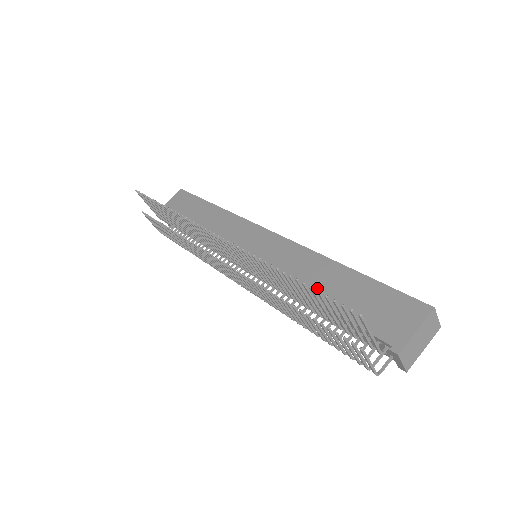
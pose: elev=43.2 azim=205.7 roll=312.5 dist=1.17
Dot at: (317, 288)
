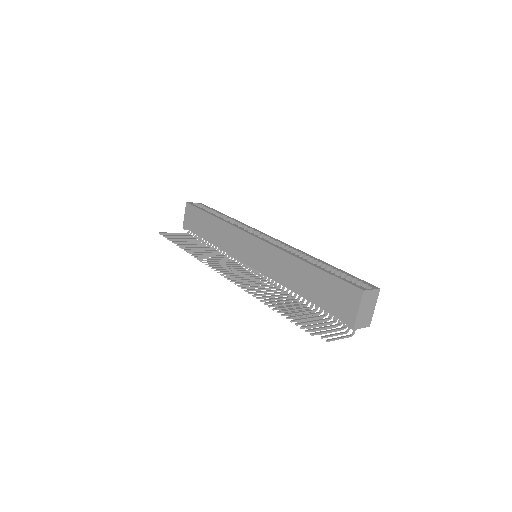
Dot at: (297, 284)
